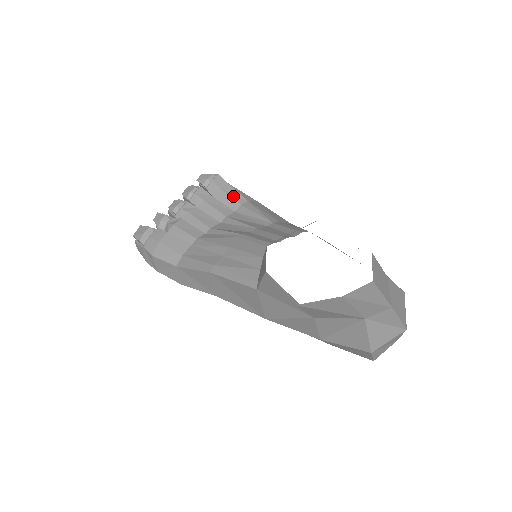
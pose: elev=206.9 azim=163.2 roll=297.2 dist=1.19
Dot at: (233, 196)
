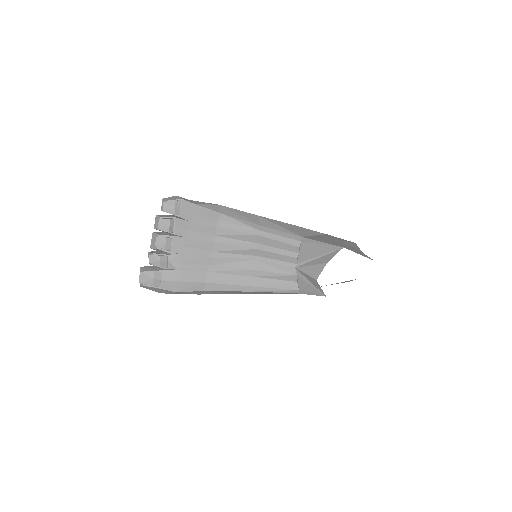
Dot at: (208, 215)
